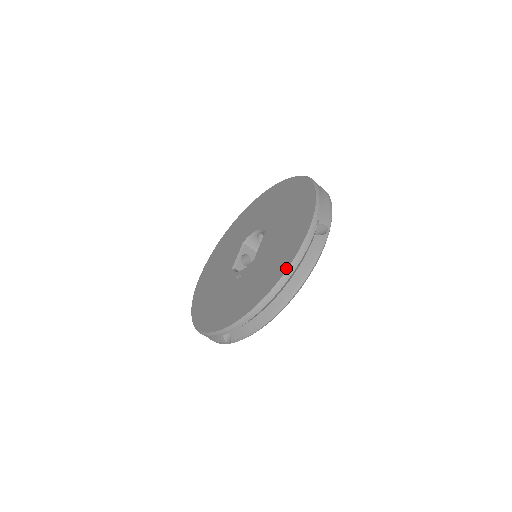
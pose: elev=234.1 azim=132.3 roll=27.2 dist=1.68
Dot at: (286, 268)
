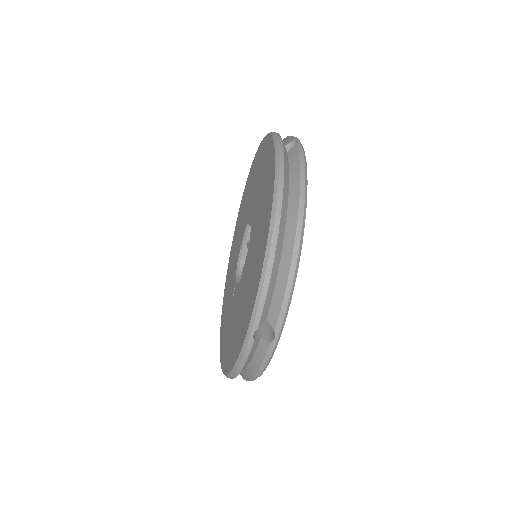
Dot at: (230, 369)
